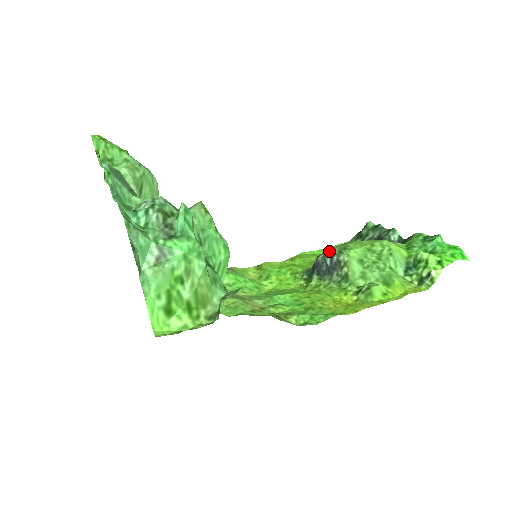
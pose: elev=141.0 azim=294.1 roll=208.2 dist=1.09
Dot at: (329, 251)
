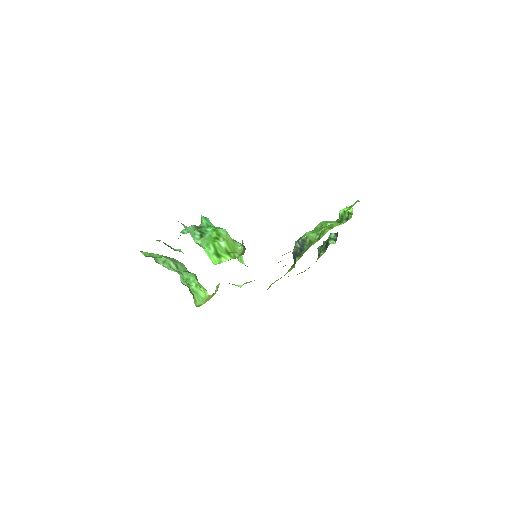
Dot at: (295, 241)
